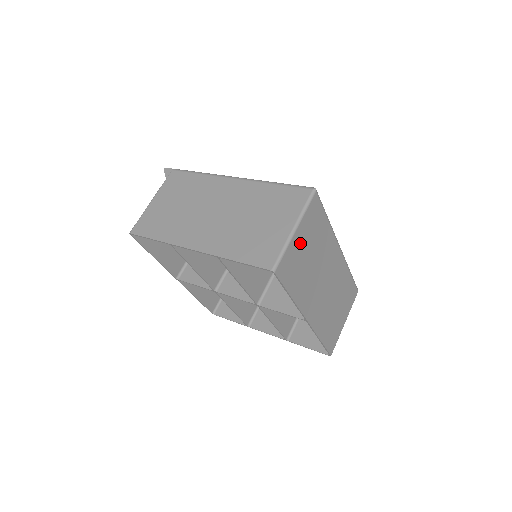
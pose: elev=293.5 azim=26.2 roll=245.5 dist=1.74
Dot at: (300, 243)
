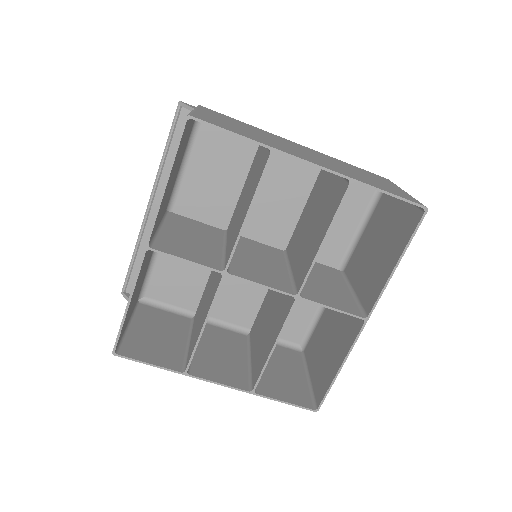
Dot at: (398, 214)
